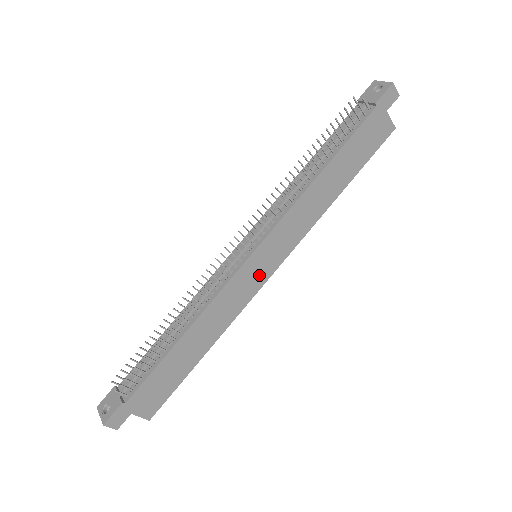
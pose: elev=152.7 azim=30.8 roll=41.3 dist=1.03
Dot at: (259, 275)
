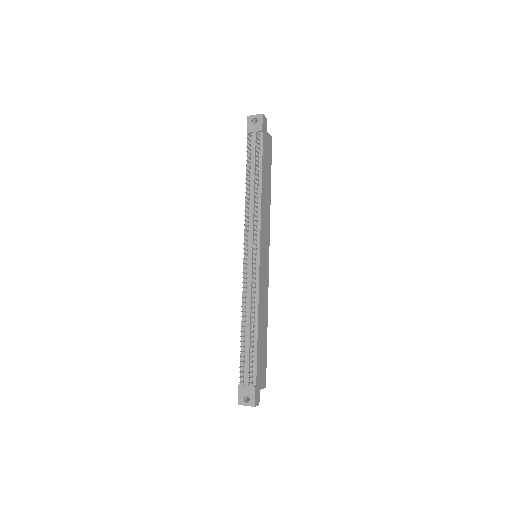
Dot at: (266, 265)
